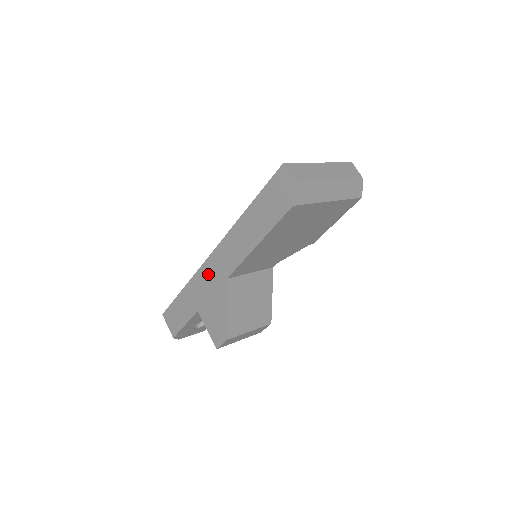
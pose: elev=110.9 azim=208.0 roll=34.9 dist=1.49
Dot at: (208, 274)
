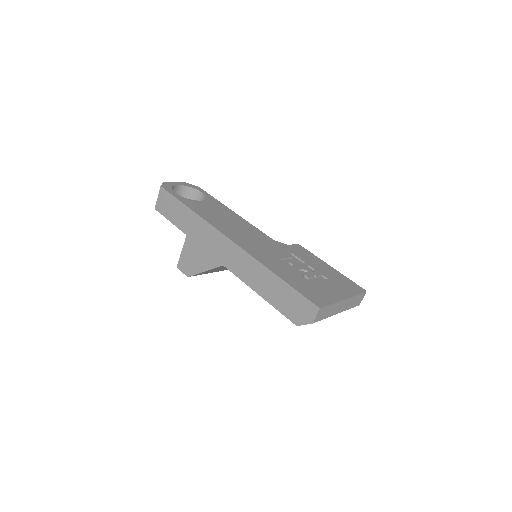
Dot at: (215, 240)
